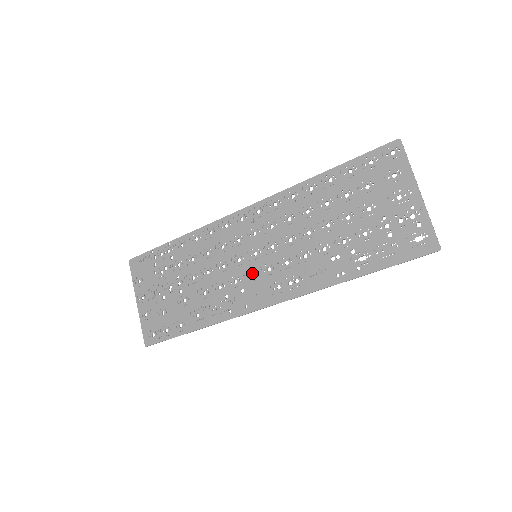
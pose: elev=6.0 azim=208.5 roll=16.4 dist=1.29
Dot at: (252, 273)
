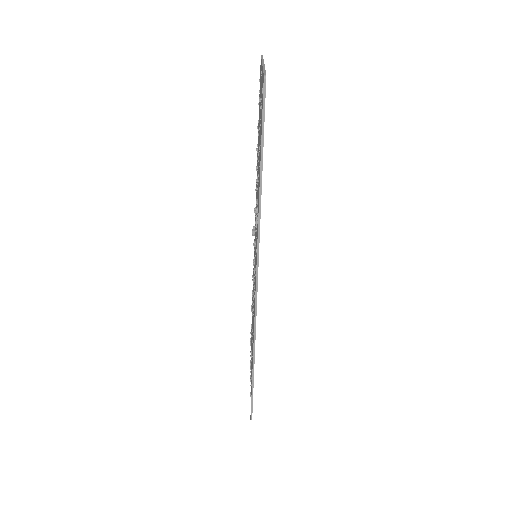
Dot at: occluded
